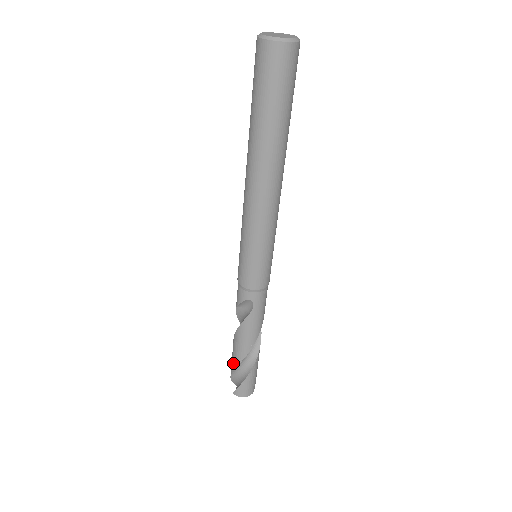
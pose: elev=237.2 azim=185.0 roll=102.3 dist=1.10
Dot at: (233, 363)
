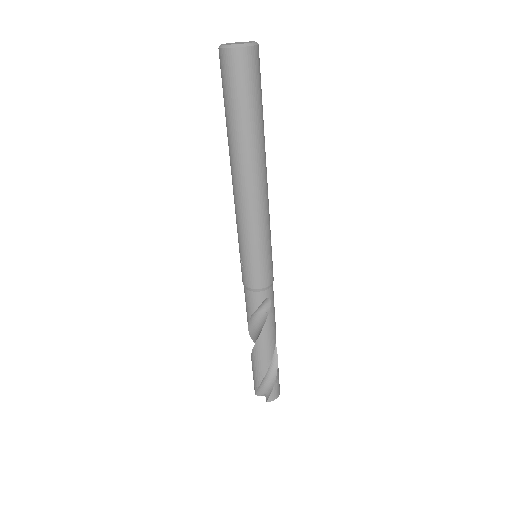
Dot at: (261, 372)
